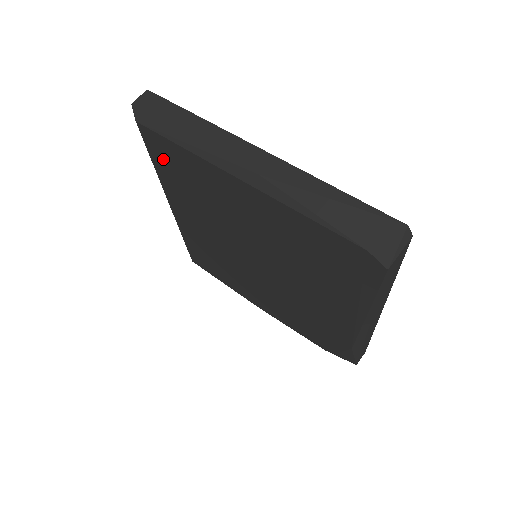
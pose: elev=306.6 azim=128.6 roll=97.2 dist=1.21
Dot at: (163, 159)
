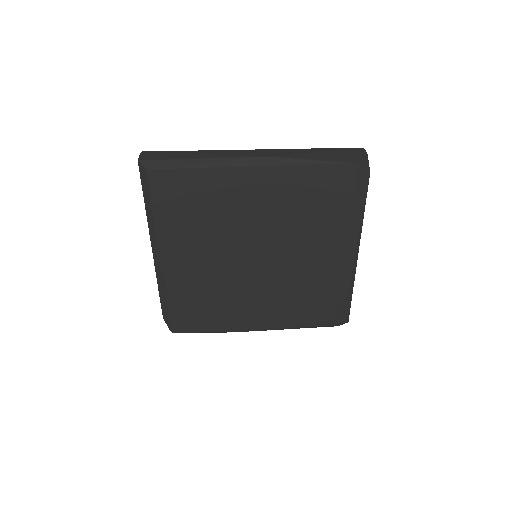
Dot at: (170, 197)
